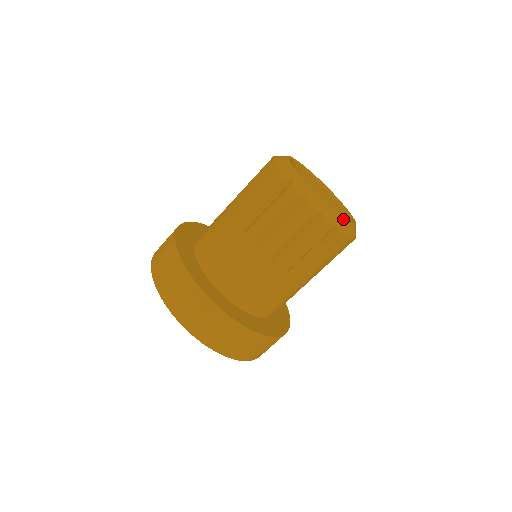
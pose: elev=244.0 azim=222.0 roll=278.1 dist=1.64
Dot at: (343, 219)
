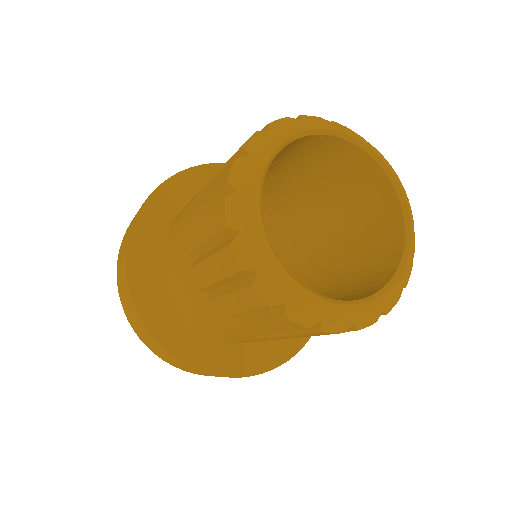
Dot at: (407, 271)
